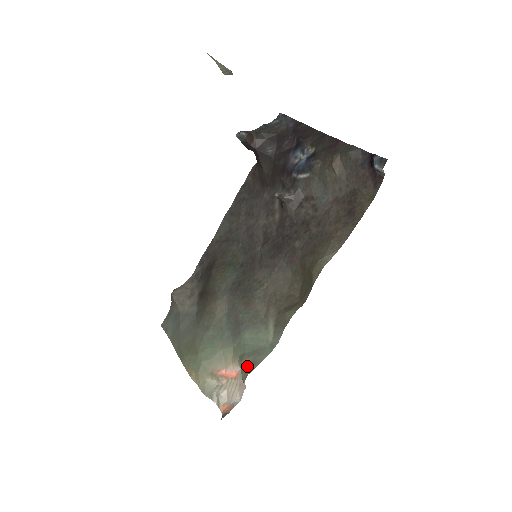
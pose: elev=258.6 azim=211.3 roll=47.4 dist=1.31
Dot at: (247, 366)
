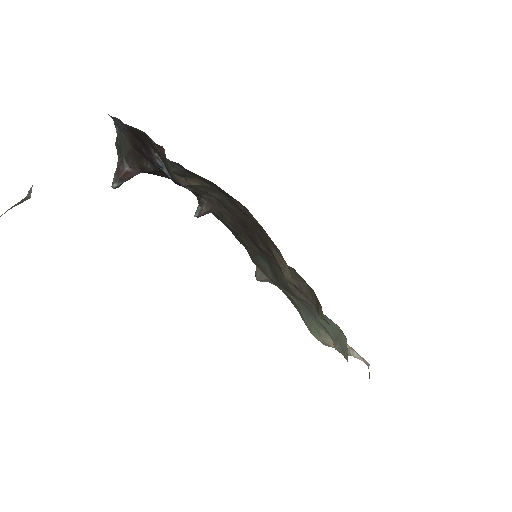
Dot at: occluded
